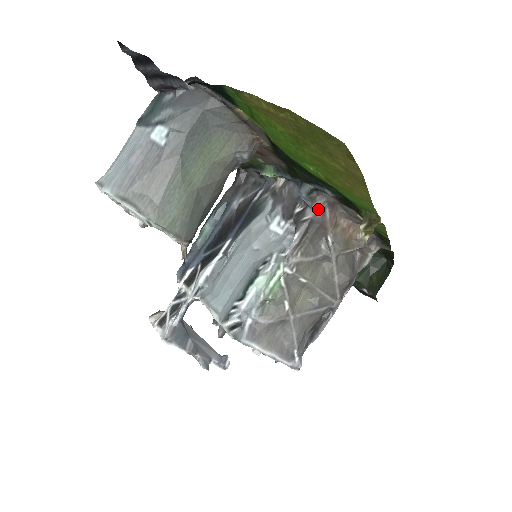
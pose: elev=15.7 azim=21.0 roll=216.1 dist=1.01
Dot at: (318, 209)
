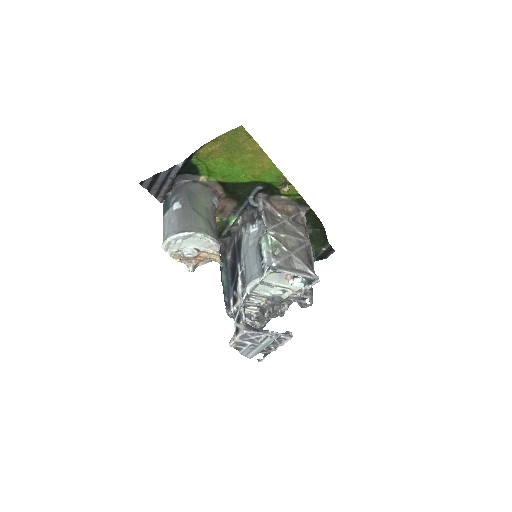
Dot at: (263, 204)
